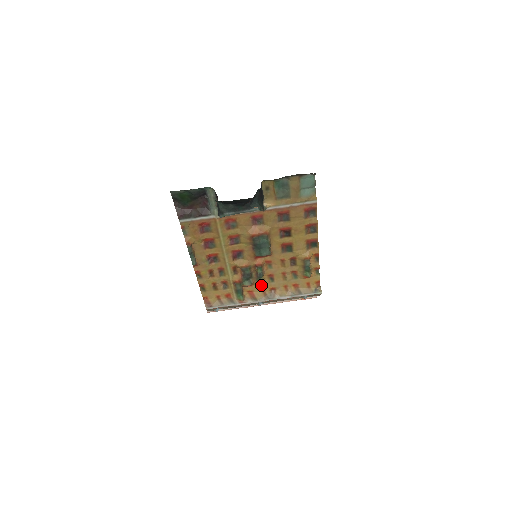
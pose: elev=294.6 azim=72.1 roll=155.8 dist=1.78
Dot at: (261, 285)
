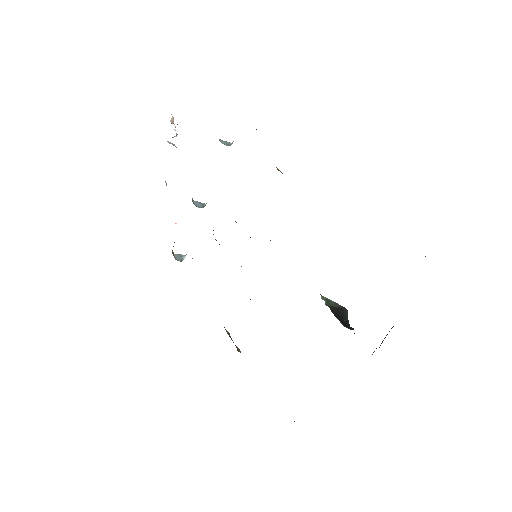
Dot at: occluded
